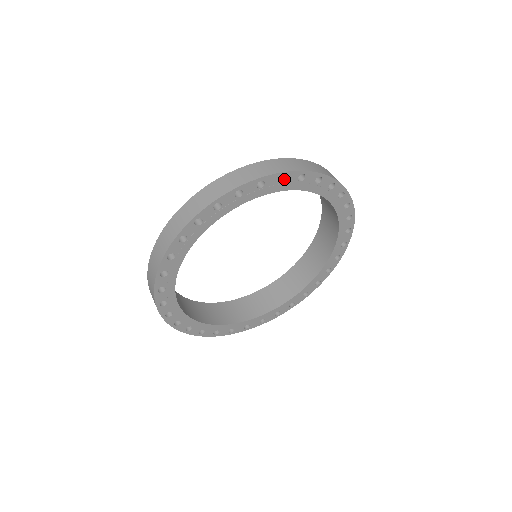
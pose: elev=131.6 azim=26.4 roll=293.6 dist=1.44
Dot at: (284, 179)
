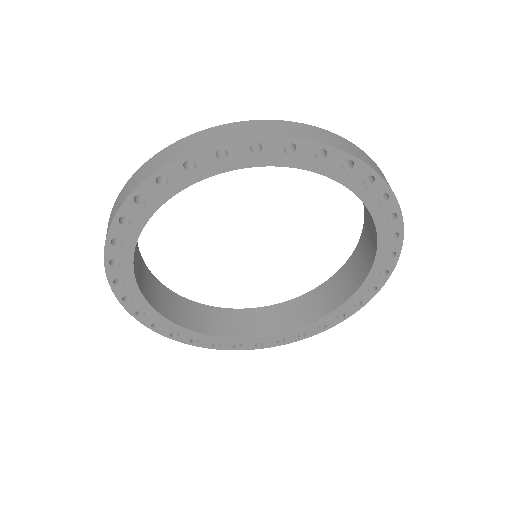
Dot at: (145, 197)
